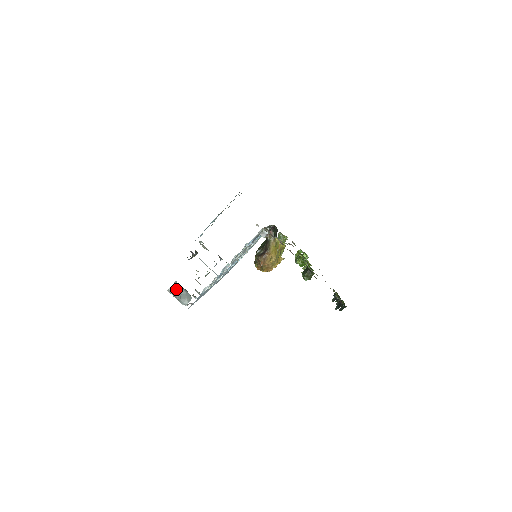
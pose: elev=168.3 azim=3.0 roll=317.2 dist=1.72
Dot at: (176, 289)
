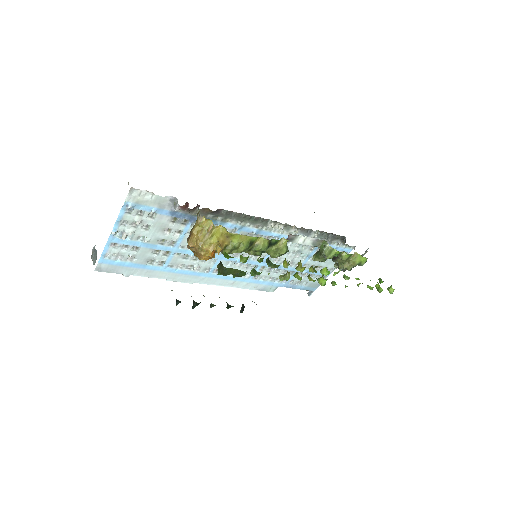
Dot at: (94, 249)
